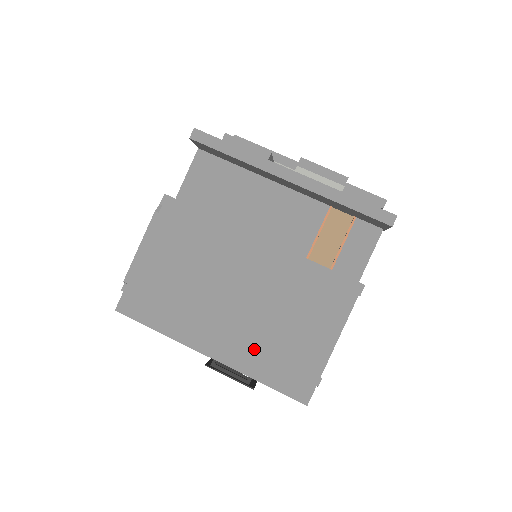
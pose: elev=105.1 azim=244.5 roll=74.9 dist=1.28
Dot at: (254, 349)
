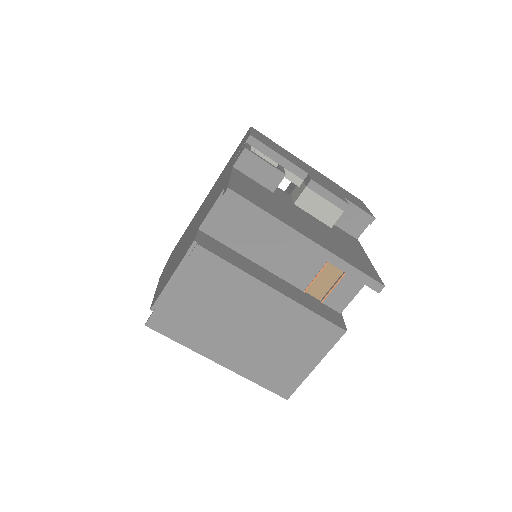
Dot at: (255, 363)
